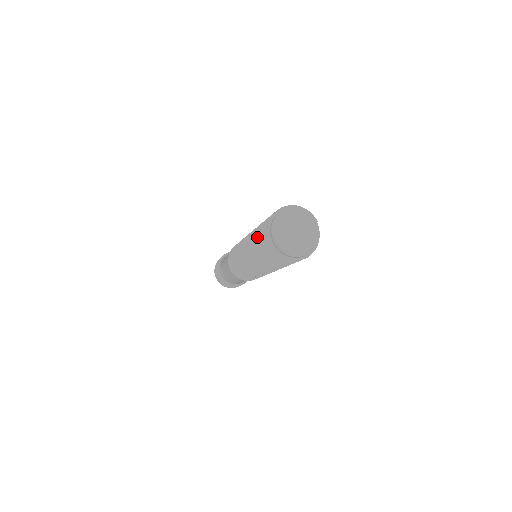
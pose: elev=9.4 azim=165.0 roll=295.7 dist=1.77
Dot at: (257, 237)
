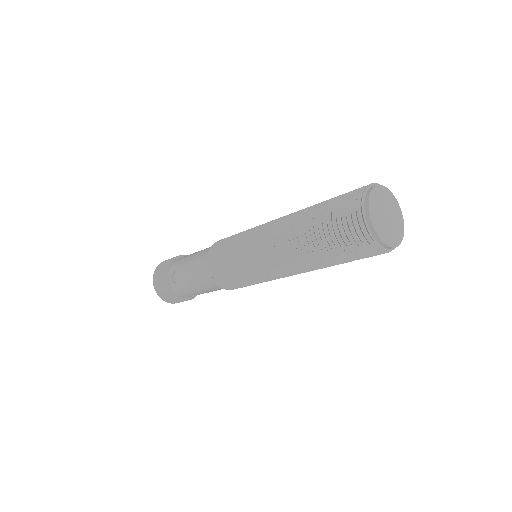
Dot at: (323, 213)
